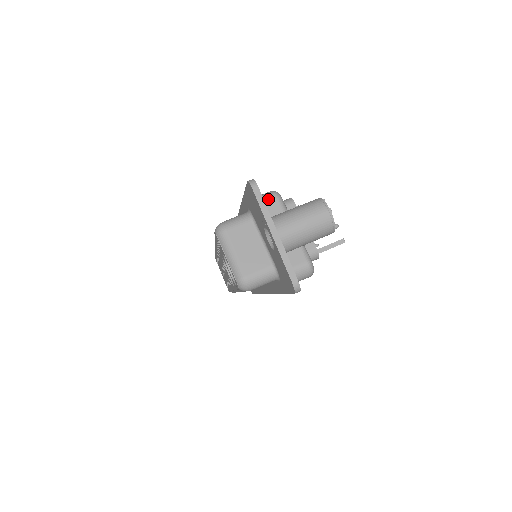
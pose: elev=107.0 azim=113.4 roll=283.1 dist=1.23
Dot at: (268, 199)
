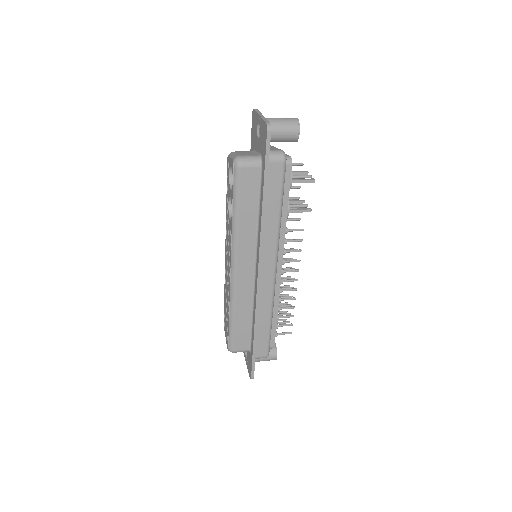
Dot at: occluded
